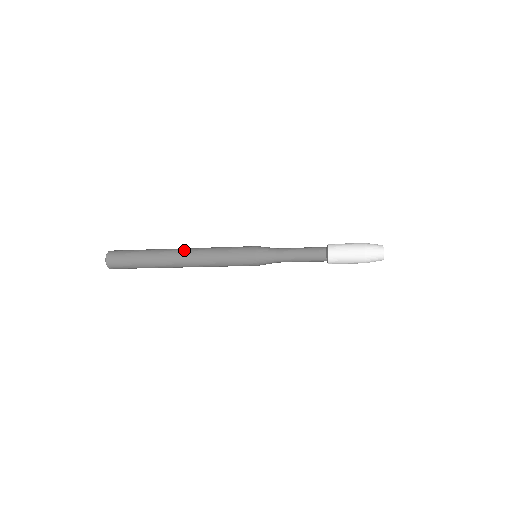
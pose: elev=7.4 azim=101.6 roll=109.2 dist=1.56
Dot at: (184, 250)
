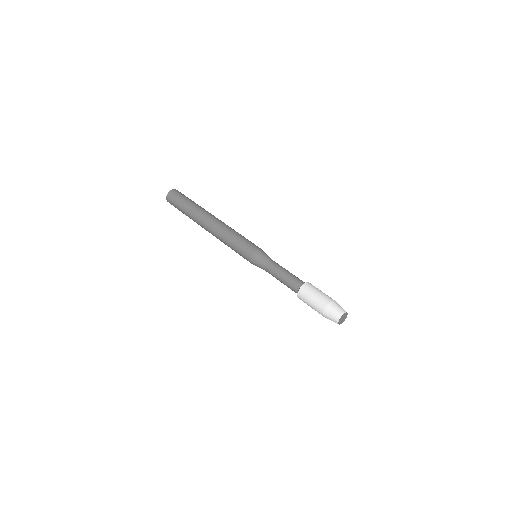
Dot at: (210, 222)
